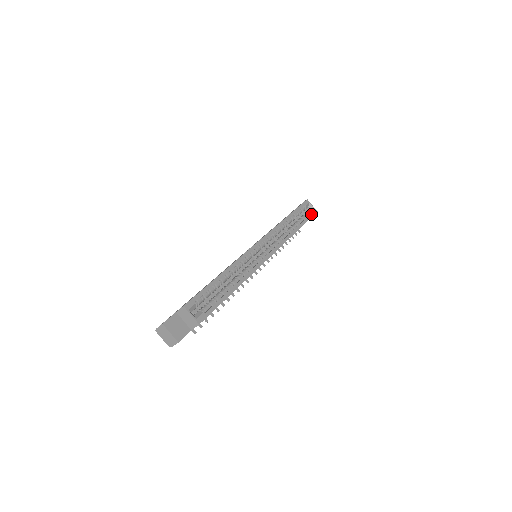
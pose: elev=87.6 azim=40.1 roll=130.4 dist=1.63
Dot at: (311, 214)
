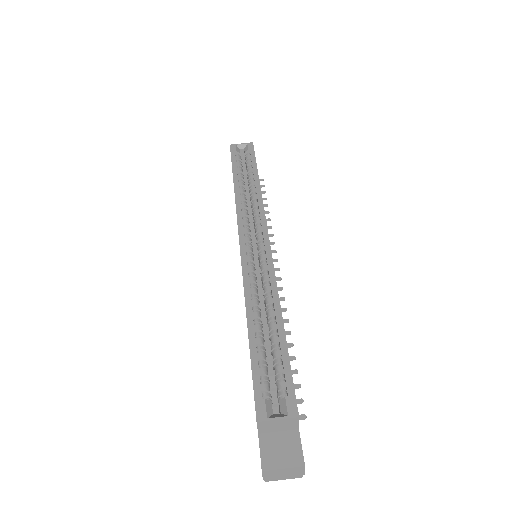
Dot at: (250, 152)
